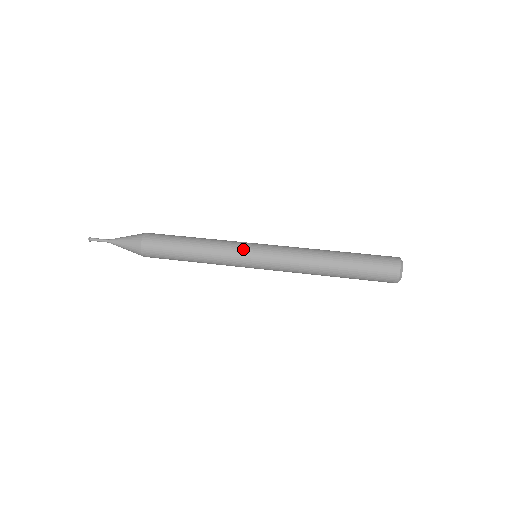
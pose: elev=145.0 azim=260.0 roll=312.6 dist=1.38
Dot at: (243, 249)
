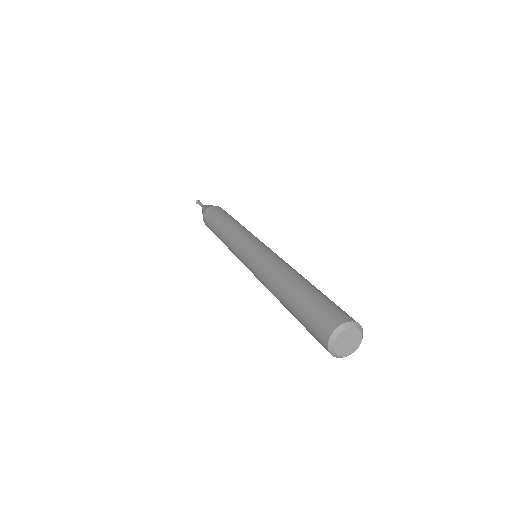
Dot at: (247, 238)
